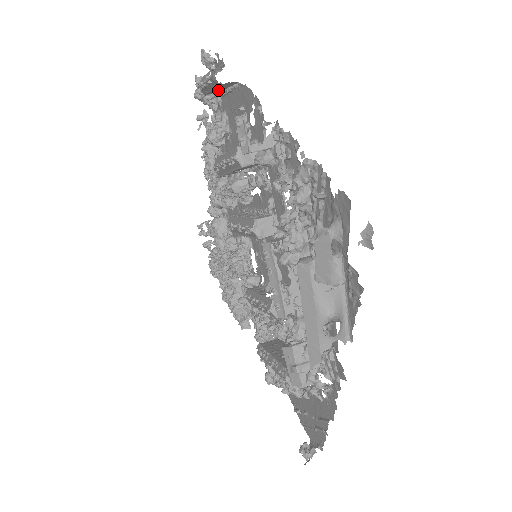
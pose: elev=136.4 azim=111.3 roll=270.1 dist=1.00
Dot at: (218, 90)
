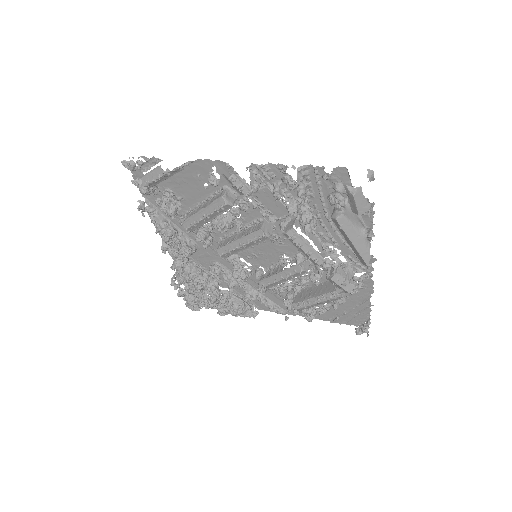
Dot at: occluded
